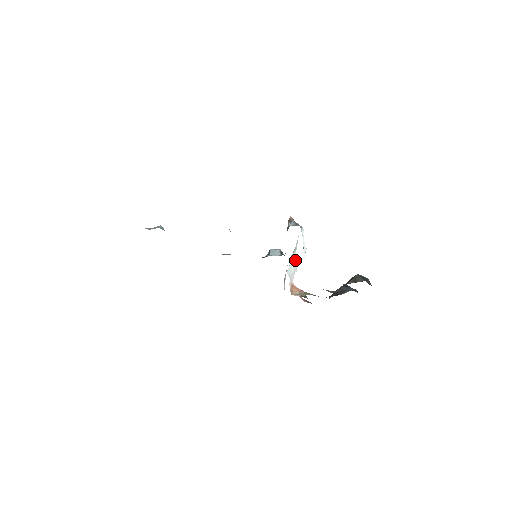
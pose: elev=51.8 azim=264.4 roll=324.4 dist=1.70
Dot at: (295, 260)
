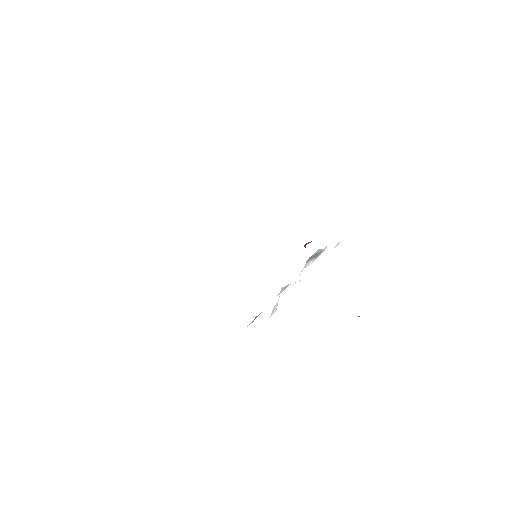
Dot at: occluded
